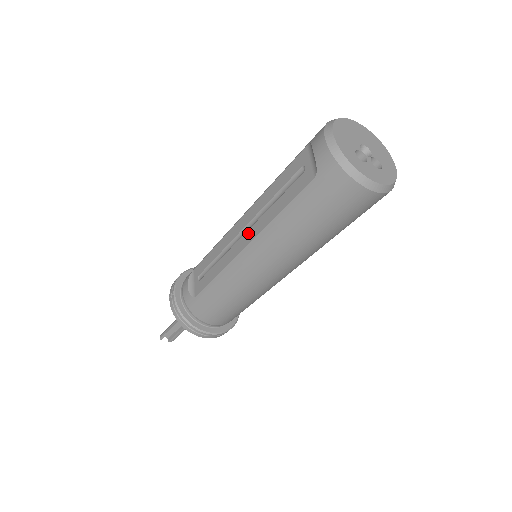
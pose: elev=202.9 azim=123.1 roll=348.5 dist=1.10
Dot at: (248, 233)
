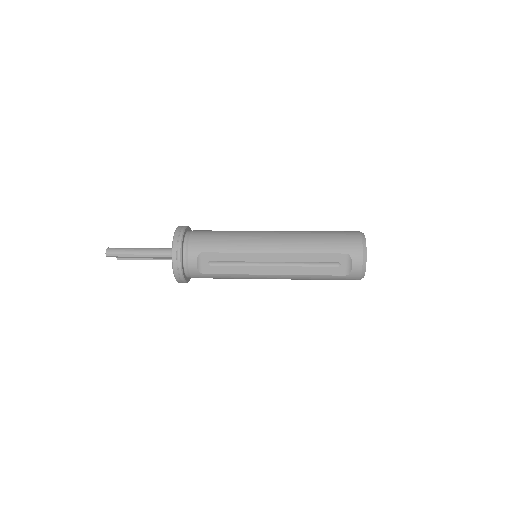
Dot at: (279, 268)
